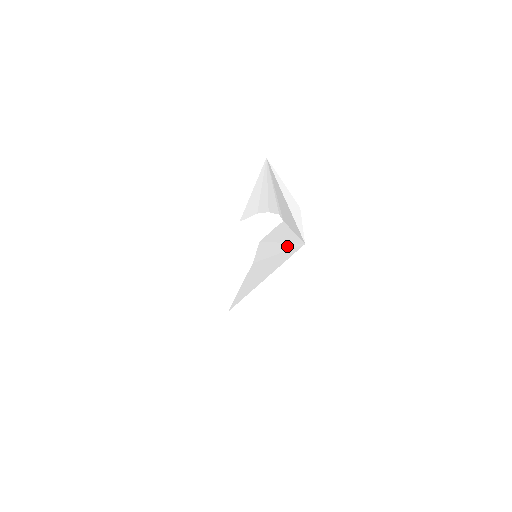
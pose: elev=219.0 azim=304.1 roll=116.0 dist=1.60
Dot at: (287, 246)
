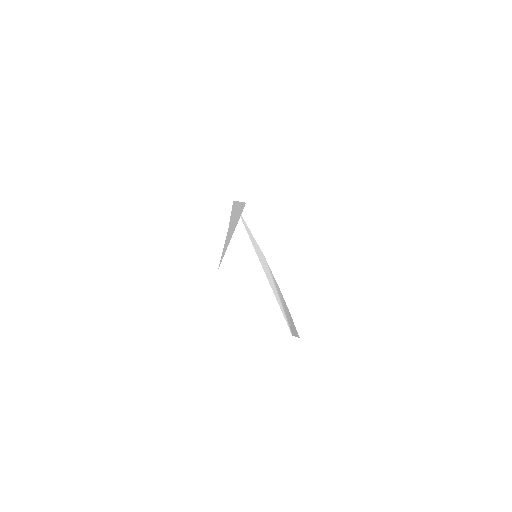
Dot at: occluded
